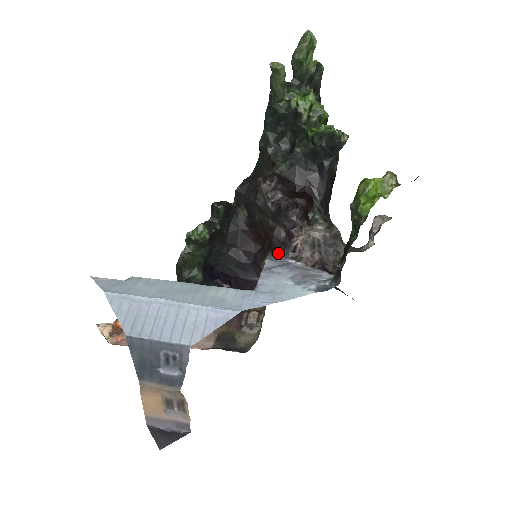
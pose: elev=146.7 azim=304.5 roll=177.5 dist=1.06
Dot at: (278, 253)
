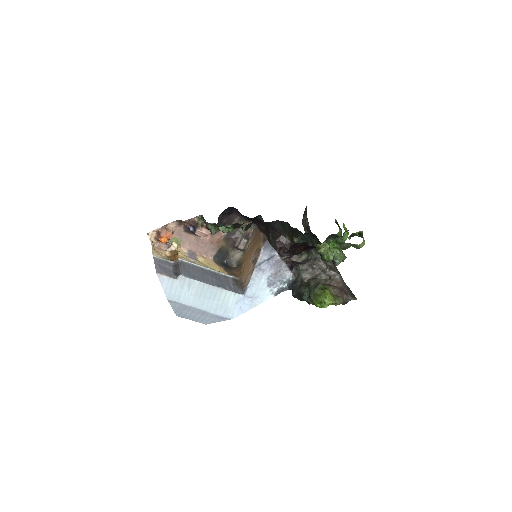
Dot at: occluded
